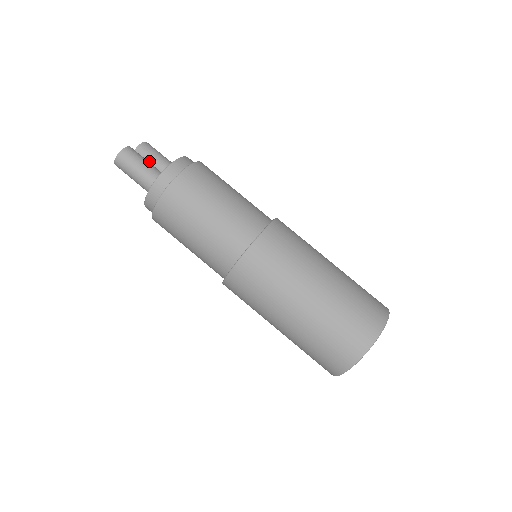
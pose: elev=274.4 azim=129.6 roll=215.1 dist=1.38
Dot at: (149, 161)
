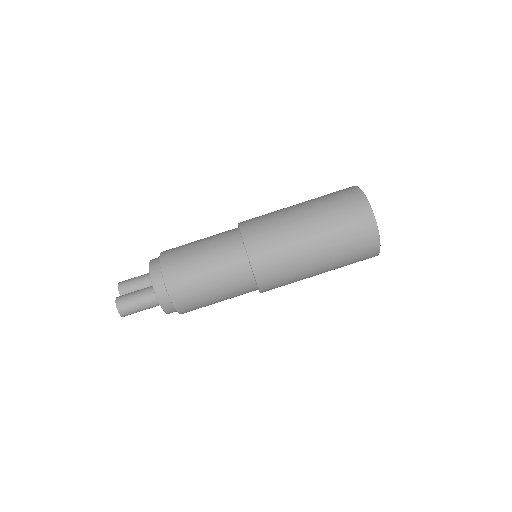
Dot at: (135, 290)
